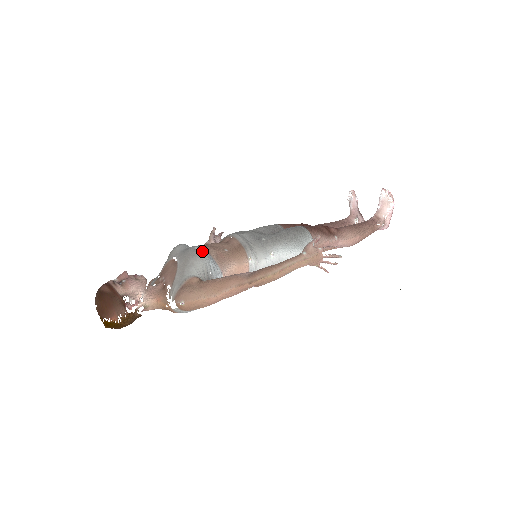
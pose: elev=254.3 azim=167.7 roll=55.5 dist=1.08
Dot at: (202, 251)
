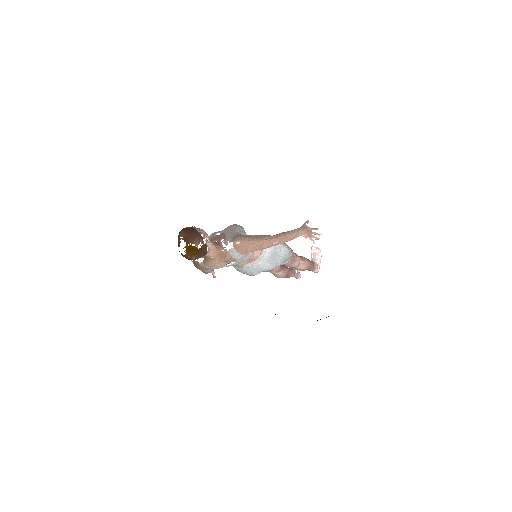
Dot at: occluded
